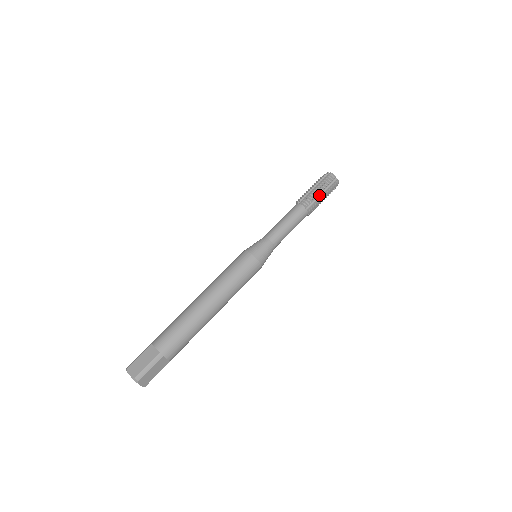
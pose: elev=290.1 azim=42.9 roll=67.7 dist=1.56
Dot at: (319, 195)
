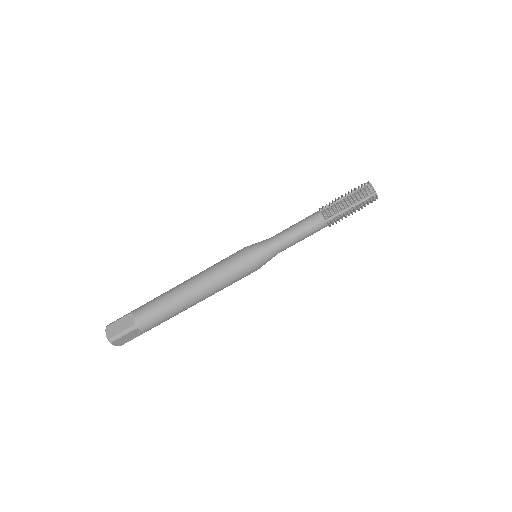
Dot at: (347, 208)
